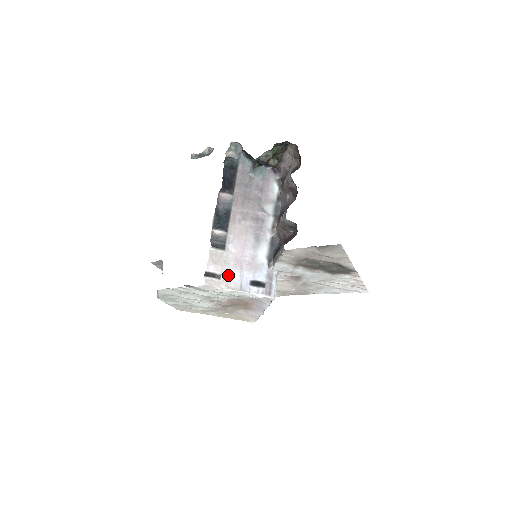
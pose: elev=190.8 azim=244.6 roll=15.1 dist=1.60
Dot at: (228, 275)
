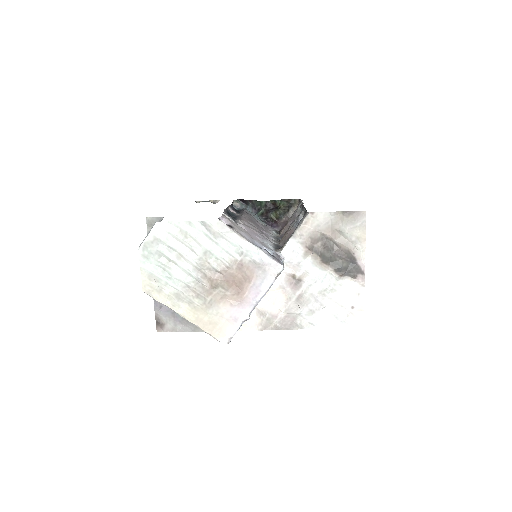
Dot at: (240, 231)
